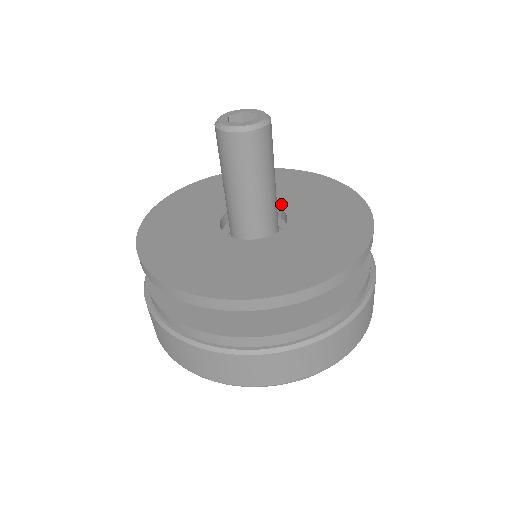
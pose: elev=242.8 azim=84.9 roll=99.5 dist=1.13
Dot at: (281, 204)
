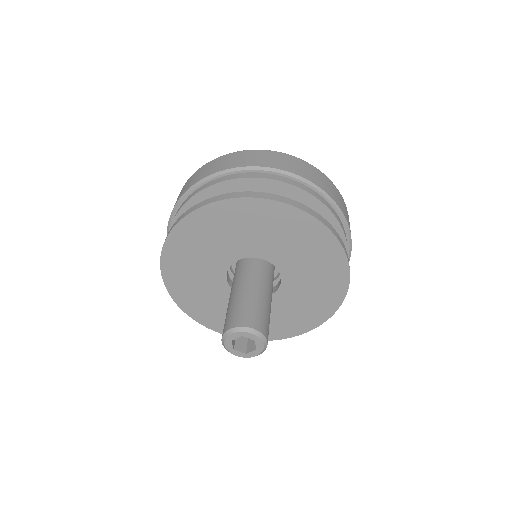
Dot at: (275, 261)
